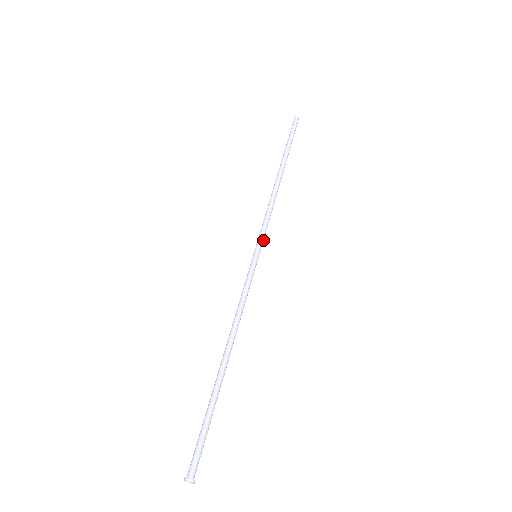
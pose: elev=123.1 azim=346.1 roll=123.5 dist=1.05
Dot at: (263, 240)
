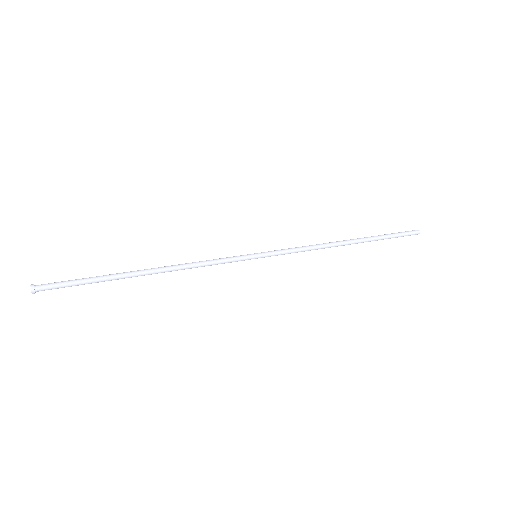
Dot at: (275, 254)
